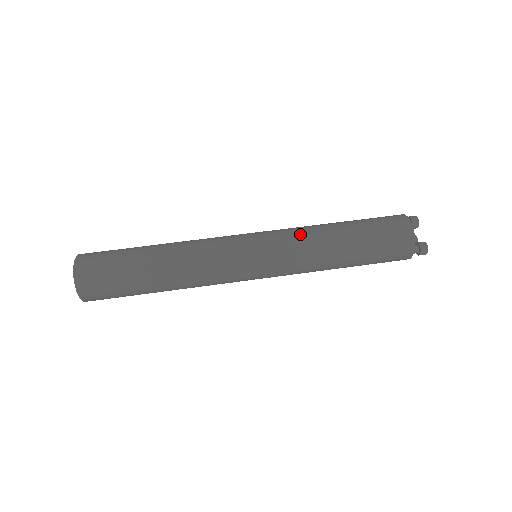
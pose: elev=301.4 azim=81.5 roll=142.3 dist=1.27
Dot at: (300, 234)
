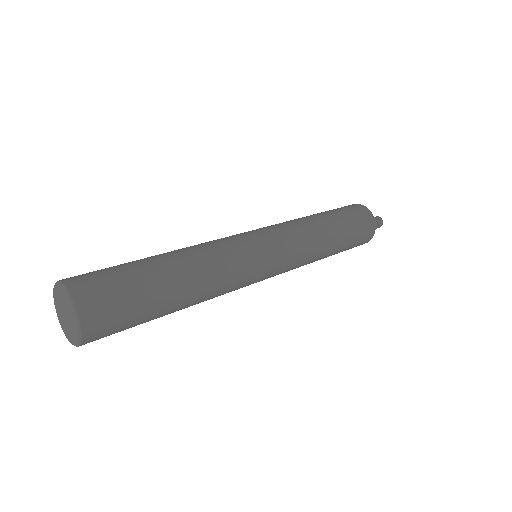
Dot at: occluded
